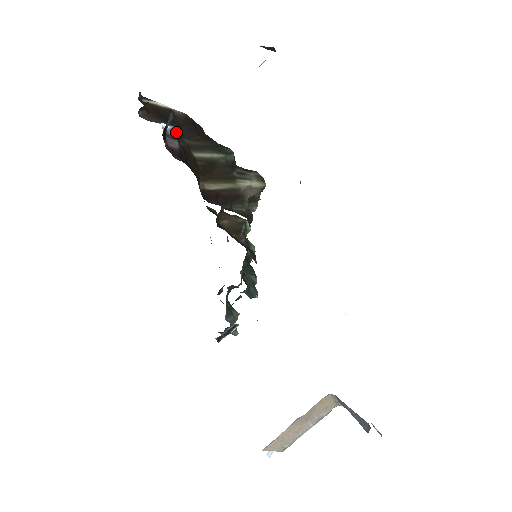
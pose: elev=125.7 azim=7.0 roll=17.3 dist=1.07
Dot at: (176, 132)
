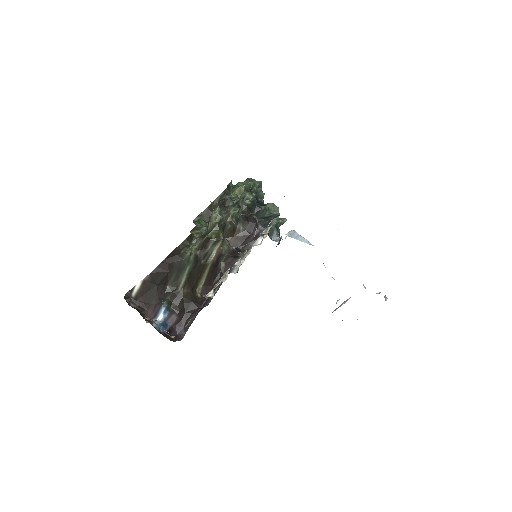
Dot at: (166, 310)
